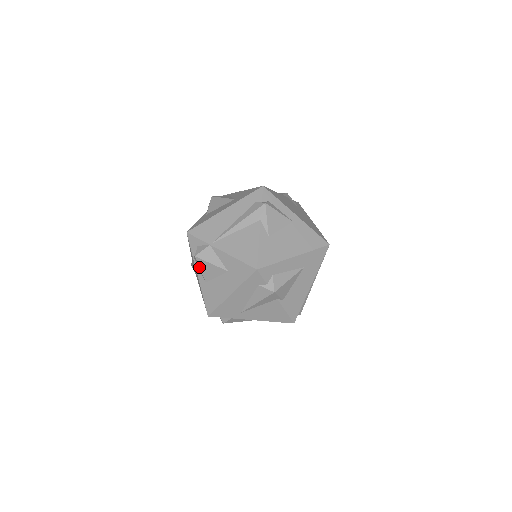
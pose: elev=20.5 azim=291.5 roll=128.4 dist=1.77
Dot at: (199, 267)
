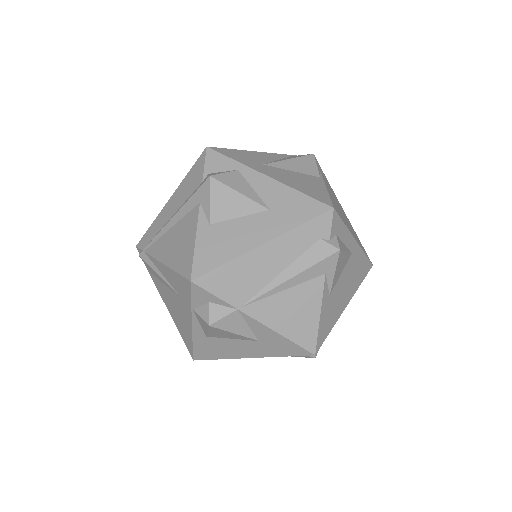
Dot at: (207, 330)
